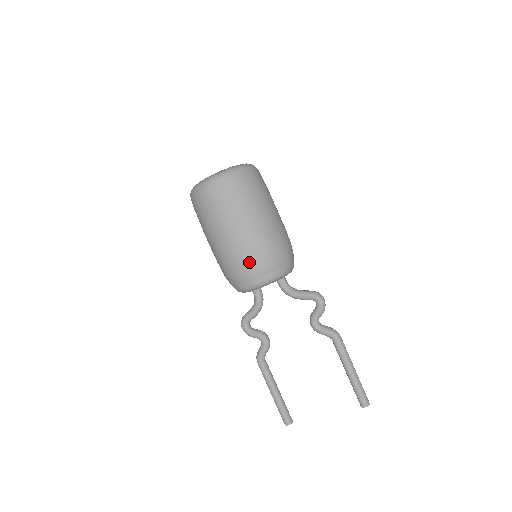
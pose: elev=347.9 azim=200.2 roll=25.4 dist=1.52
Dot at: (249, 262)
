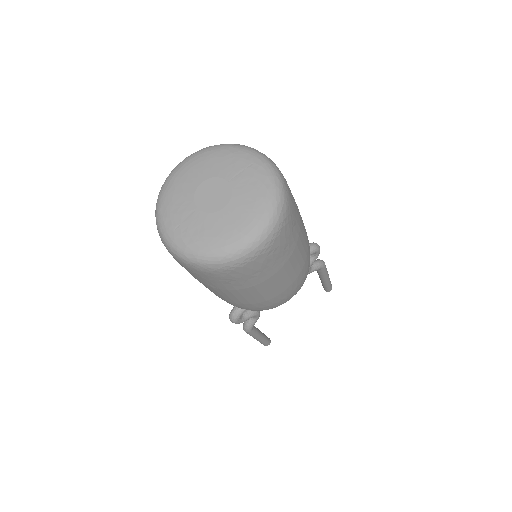
Dot at: (298, 287)
